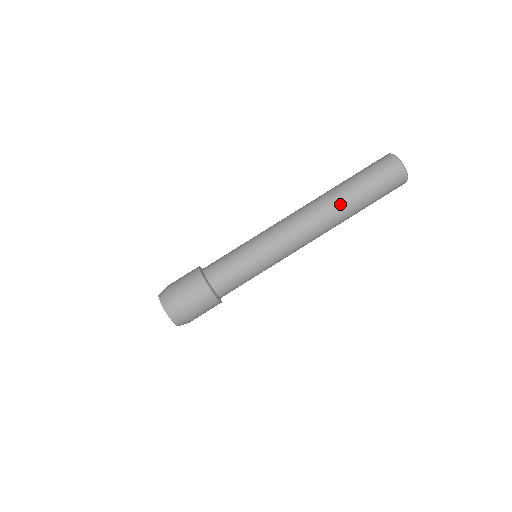
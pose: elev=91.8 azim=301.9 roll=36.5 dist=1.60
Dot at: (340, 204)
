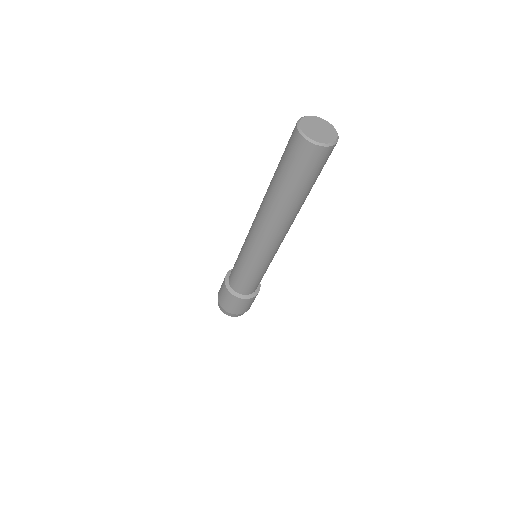
Dot at: (271, 200)
